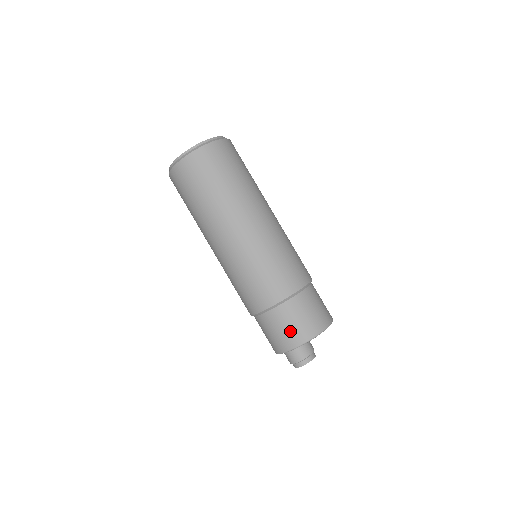
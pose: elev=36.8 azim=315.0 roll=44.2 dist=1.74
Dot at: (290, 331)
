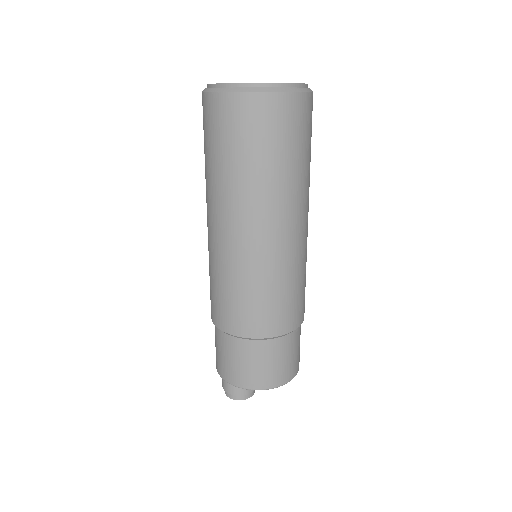
Dot at: (274, 369)
